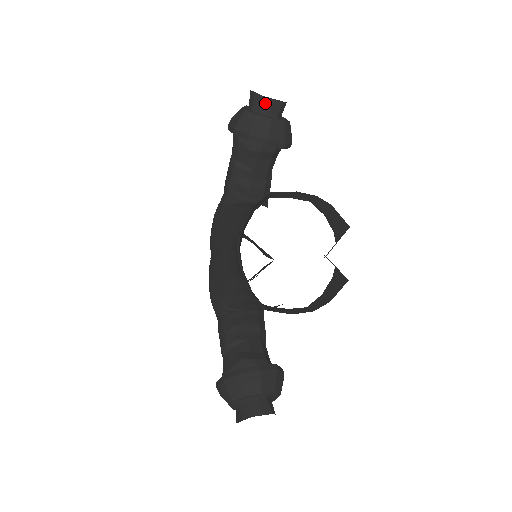
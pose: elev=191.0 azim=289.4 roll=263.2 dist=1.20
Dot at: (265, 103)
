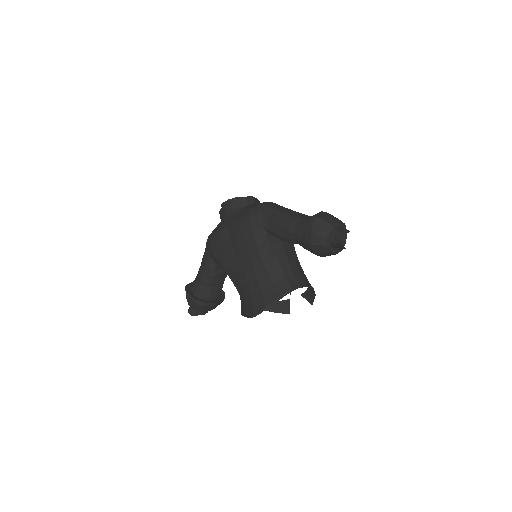
Dot at: (342, 248)
